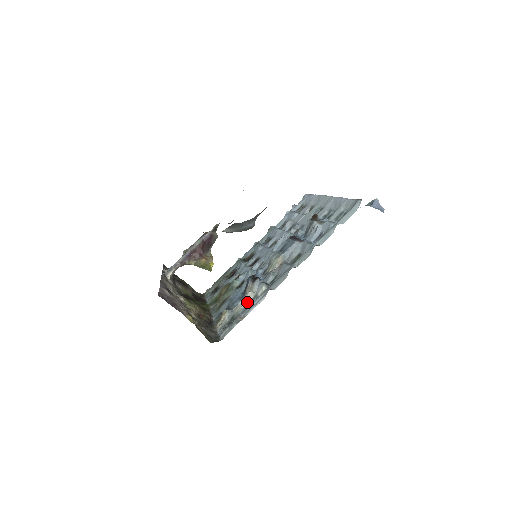
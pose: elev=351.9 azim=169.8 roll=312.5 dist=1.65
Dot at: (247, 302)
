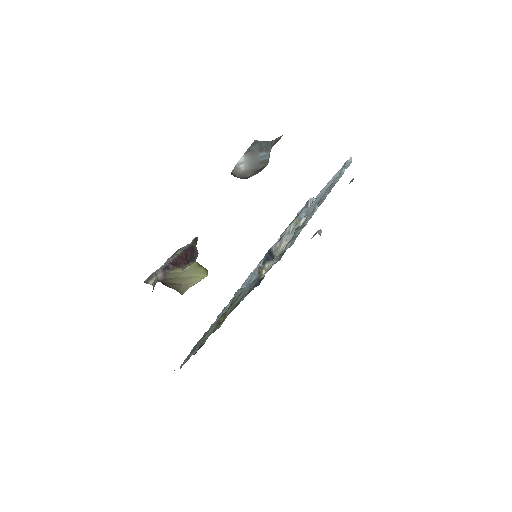
Dot at: occluded
